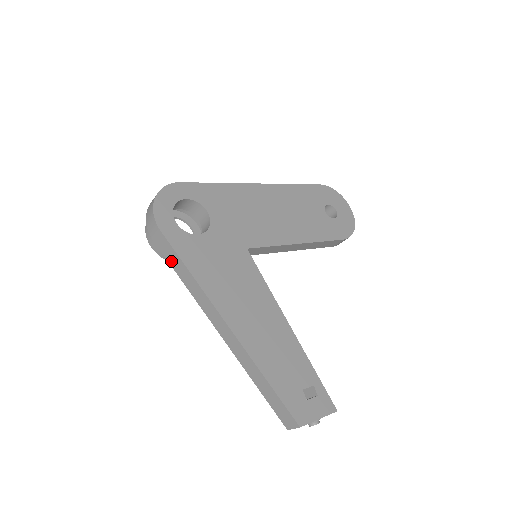
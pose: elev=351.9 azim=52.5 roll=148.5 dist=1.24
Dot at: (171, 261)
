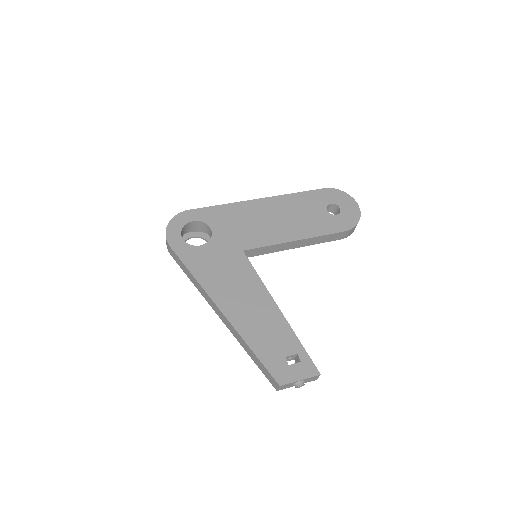
Dot at: (182, 268)
